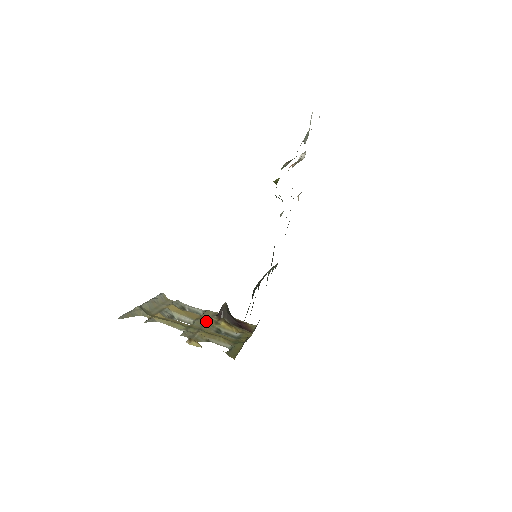
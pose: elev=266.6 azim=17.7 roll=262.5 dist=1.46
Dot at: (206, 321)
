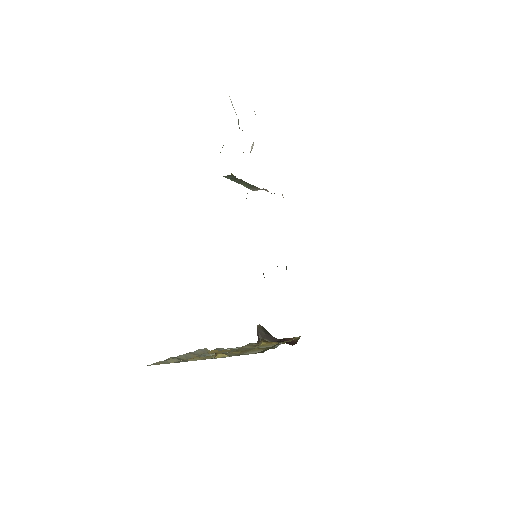
Dot at: (244, 347)
